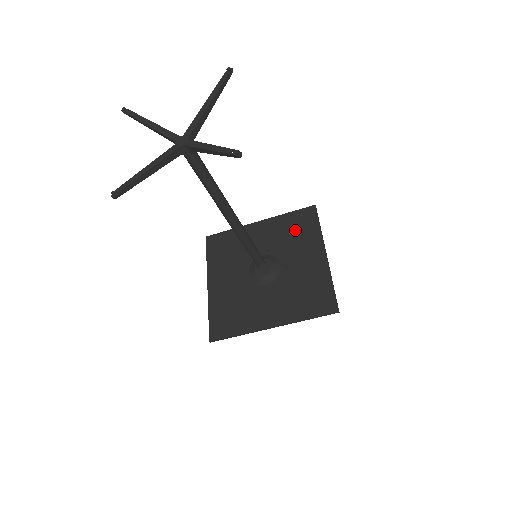
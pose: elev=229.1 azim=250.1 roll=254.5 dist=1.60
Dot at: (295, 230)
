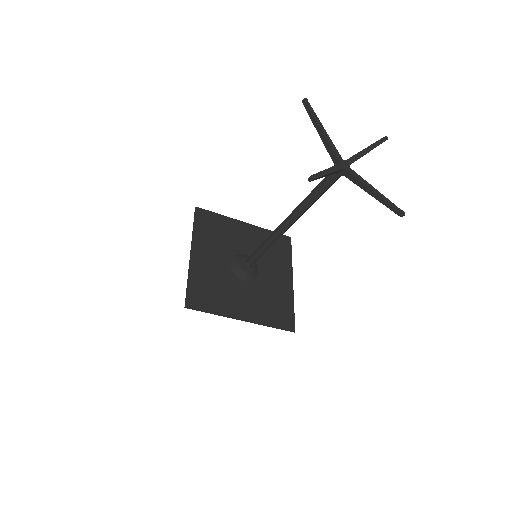
Dot at: (273, 248)
